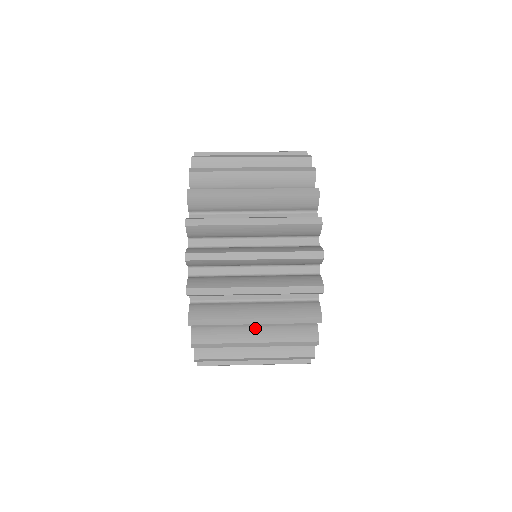
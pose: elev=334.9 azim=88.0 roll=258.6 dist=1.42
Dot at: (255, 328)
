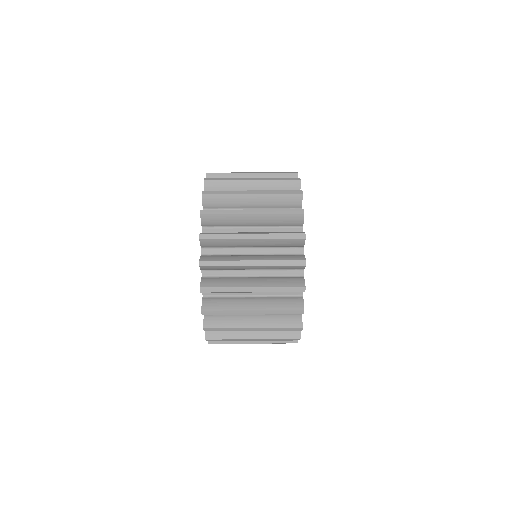
Dot at: (253, 279)
